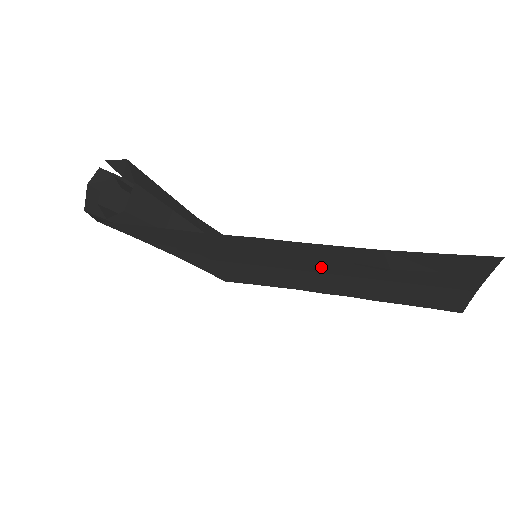
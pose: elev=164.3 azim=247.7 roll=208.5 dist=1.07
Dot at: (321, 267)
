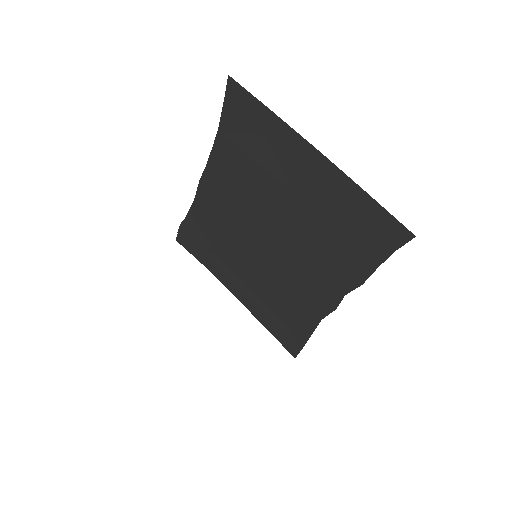
Dot at: (257, 213)
